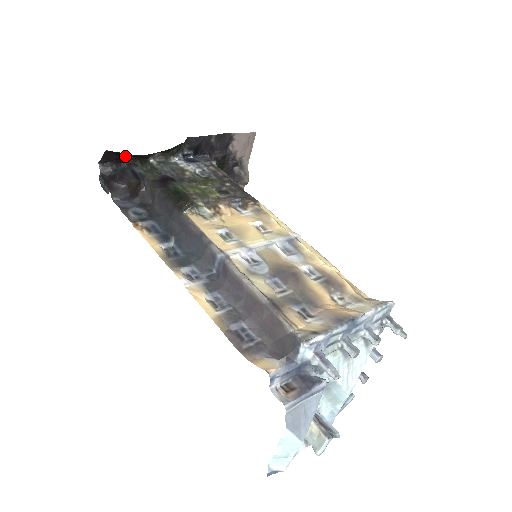
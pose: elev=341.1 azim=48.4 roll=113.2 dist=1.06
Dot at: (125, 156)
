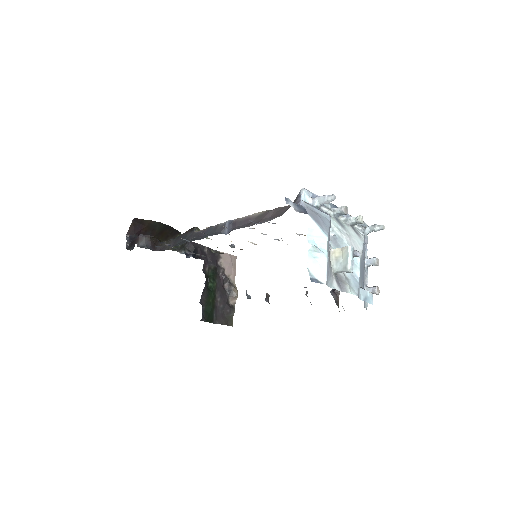
Dot at: (145, 231)
